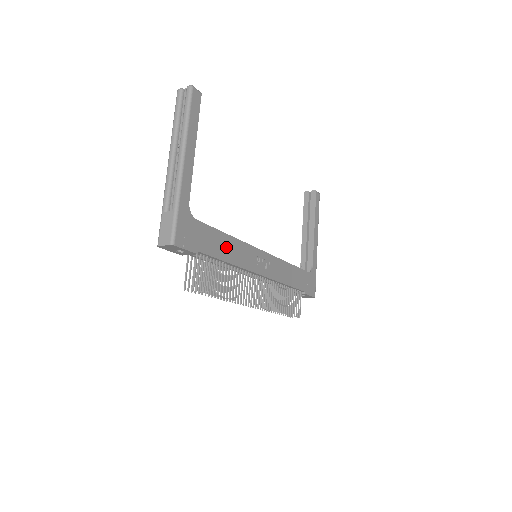
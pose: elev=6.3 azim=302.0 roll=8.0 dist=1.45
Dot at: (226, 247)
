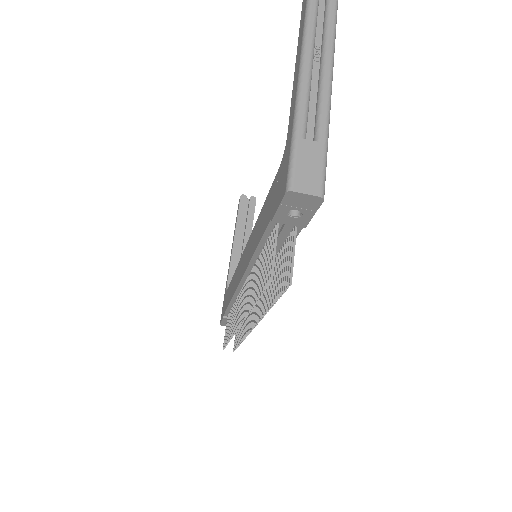
Dot at: occluded
